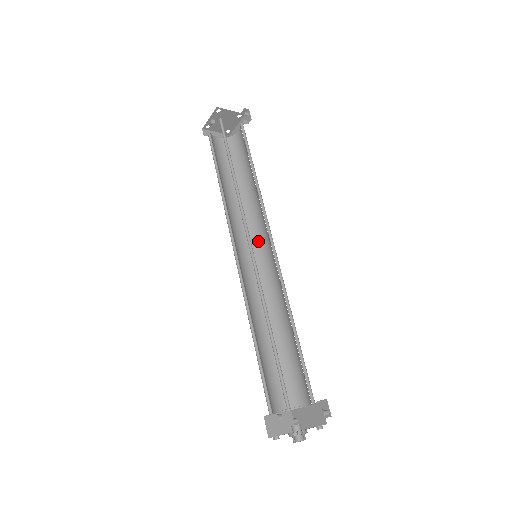
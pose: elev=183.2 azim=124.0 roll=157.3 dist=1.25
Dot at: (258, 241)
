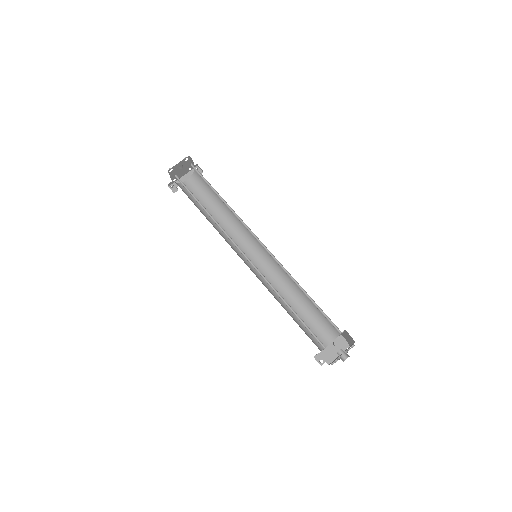
Dot at: occluded
